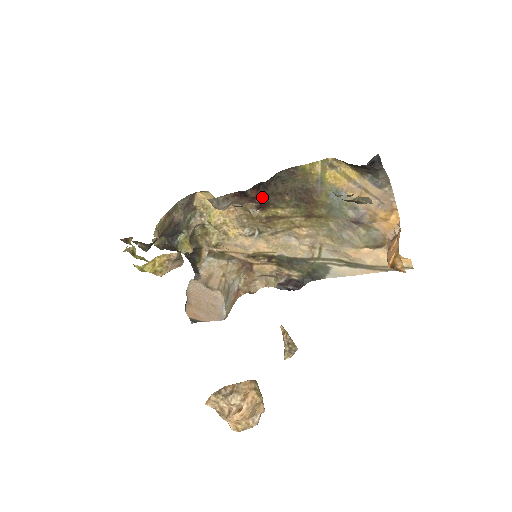
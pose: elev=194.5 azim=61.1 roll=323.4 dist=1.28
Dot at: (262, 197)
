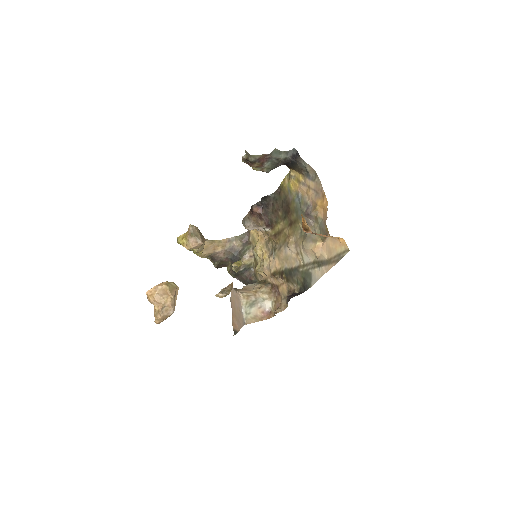
Dot at: (266, 215)
